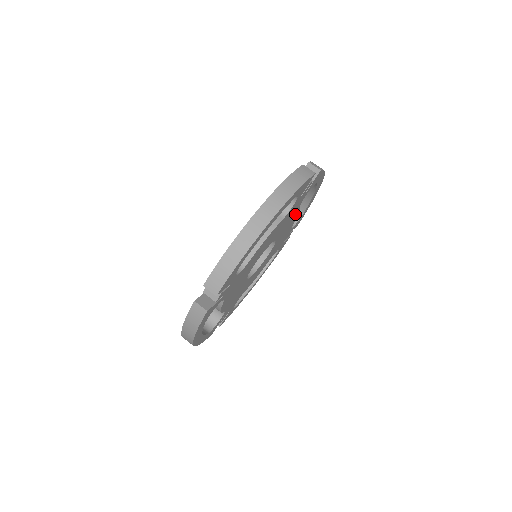
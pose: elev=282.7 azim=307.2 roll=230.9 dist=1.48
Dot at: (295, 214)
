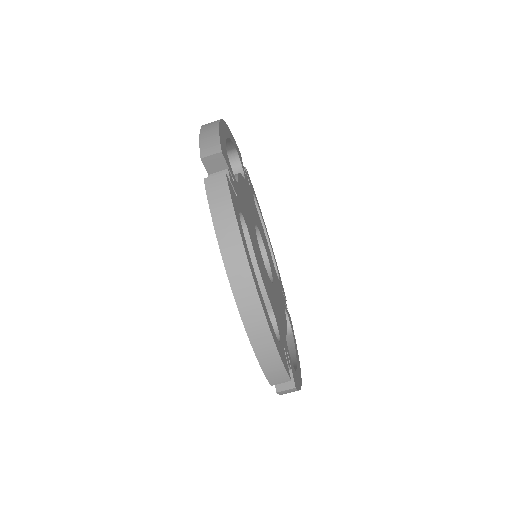
Dot at: (241, 187)
